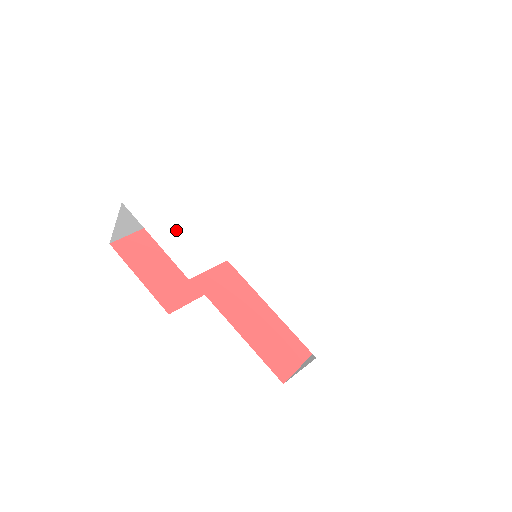
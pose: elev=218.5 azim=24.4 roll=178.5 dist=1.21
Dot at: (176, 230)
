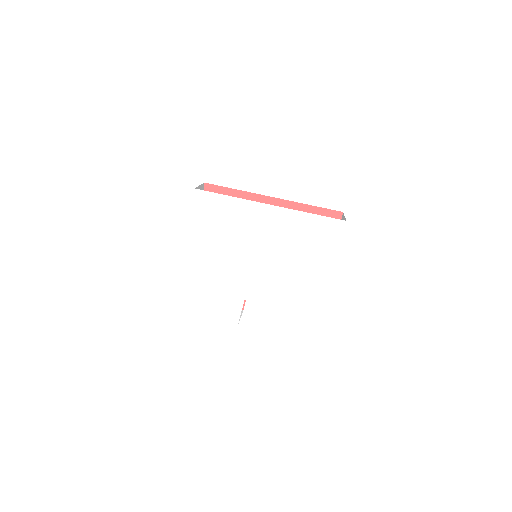
Dot at: (210, 306)
